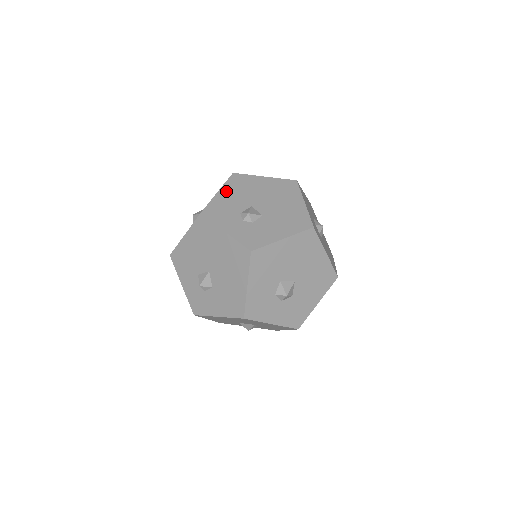
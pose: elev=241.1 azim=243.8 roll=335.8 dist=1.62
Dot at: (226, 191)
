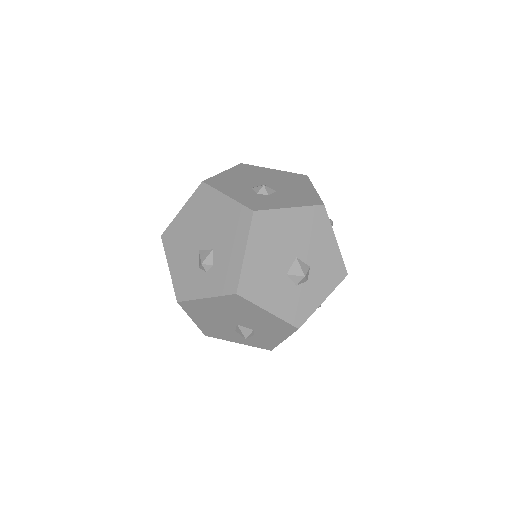
Dot at: (172, 260)
